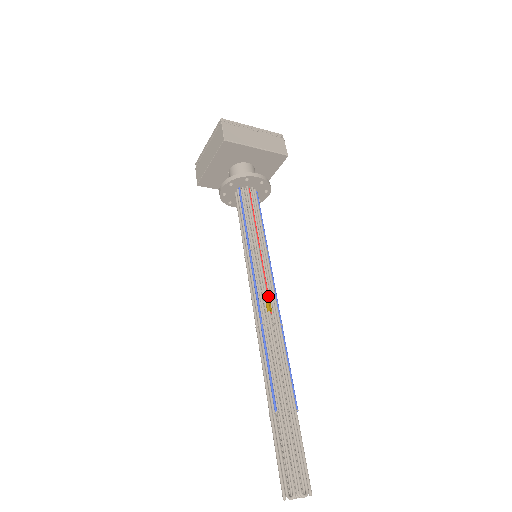
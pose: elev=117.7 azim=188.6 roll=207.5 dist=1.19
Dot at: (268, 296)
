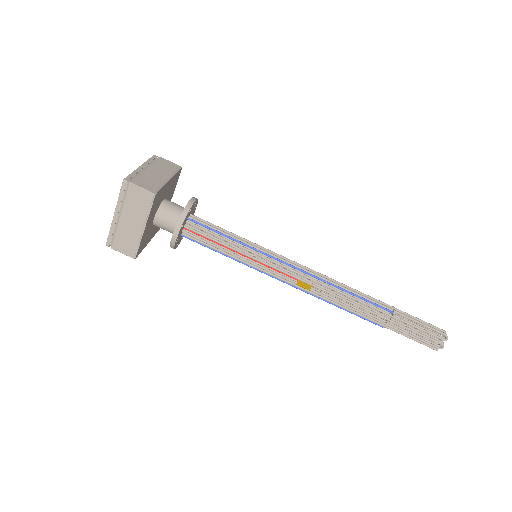
Dot at: (297, 280)
